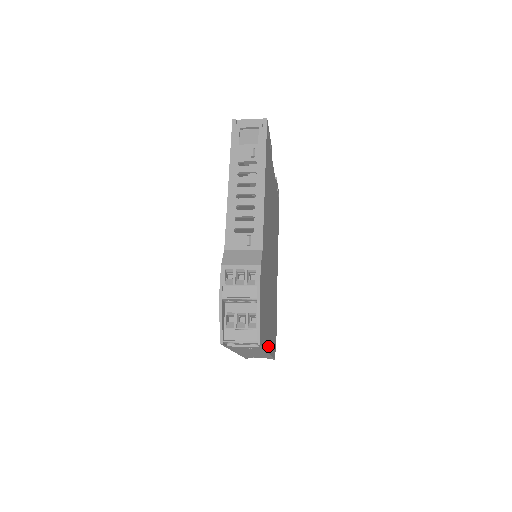
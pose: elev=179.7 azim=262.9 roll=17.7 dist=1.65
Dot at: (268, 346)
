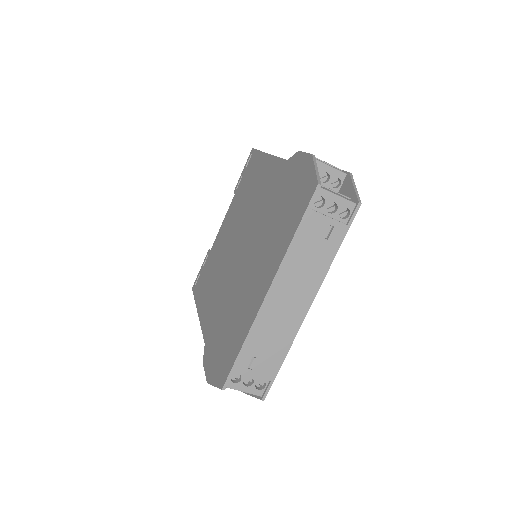
Dot at: occluded
